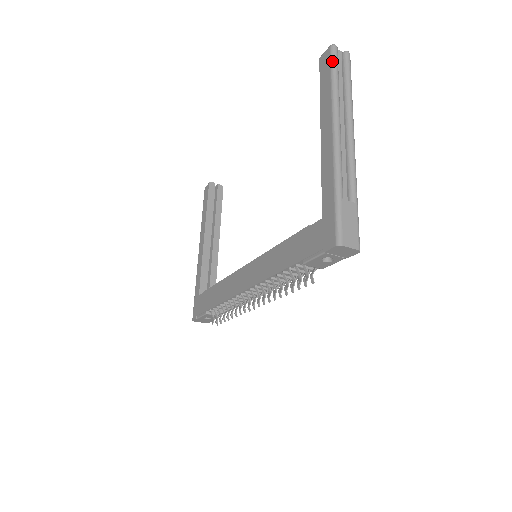
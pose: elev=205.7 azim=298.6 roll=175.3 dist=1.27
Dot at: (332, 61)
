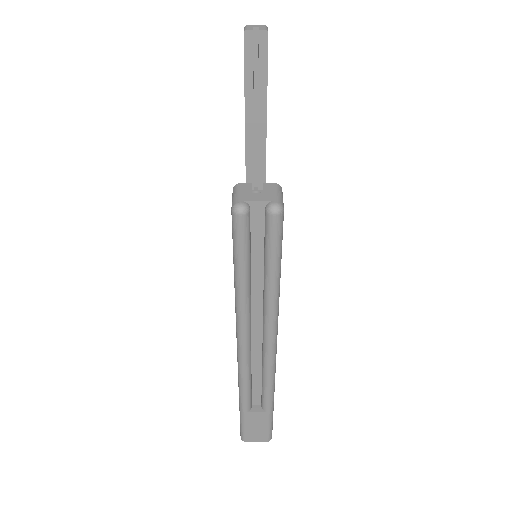
Dot at: (233, 246)
